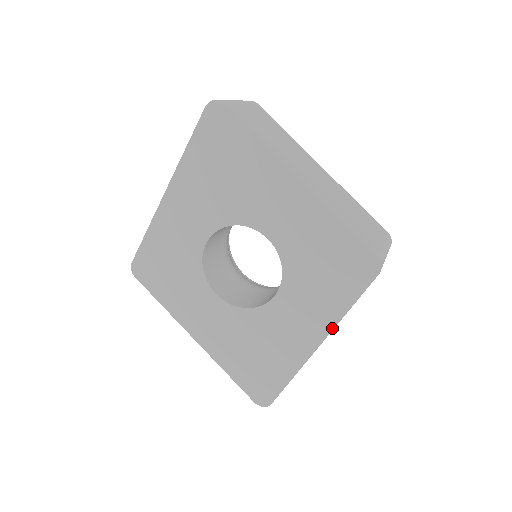
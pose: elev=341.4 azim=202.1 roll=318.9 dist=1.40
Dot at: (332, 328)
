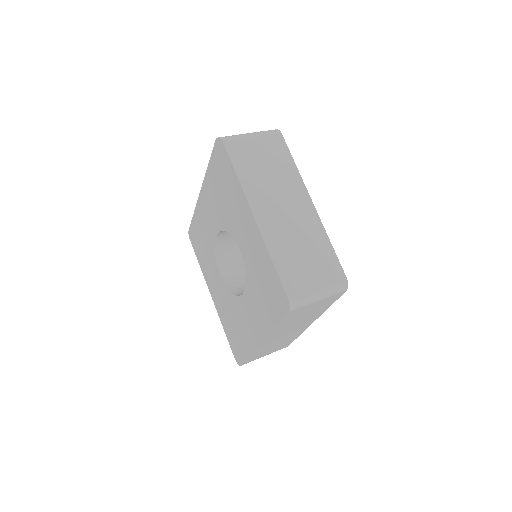
Dot at: (267, 335)
